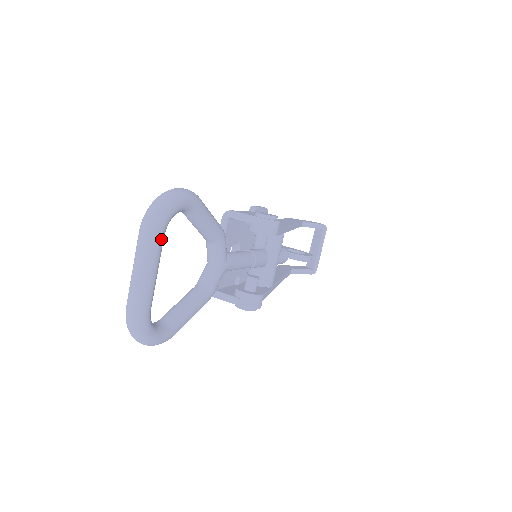
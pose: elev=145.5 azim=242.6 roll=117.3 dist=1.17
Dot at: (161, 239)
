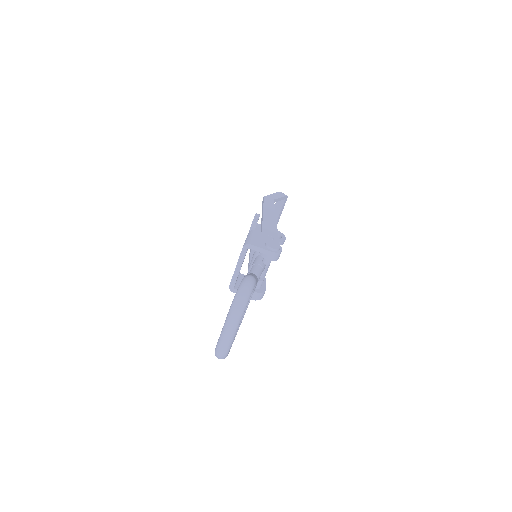
Dot at: occluded
